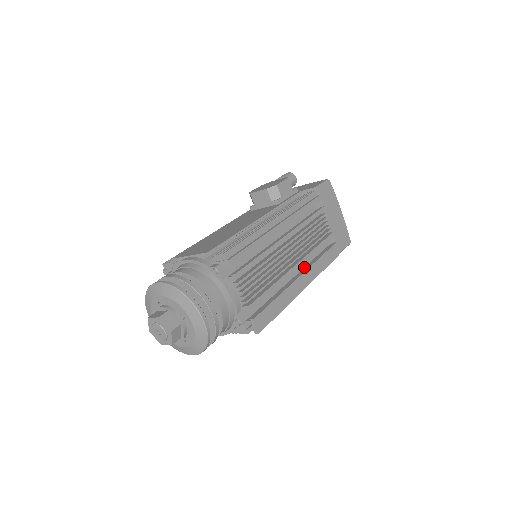
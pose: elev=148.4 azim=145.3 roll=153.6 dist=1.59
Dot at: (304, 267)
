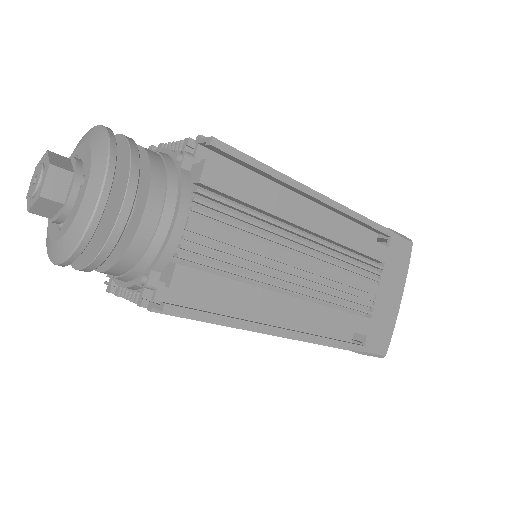
Dot at: occluded
